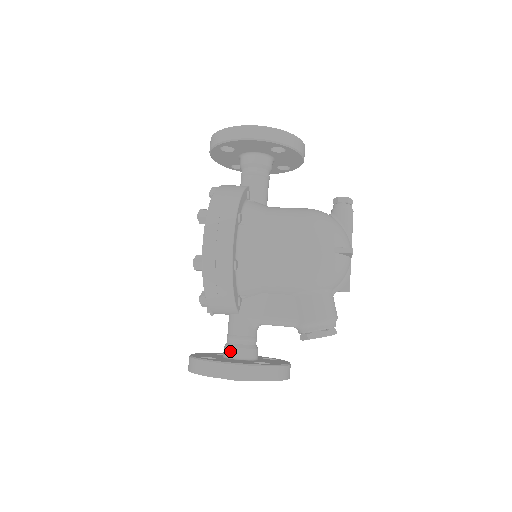
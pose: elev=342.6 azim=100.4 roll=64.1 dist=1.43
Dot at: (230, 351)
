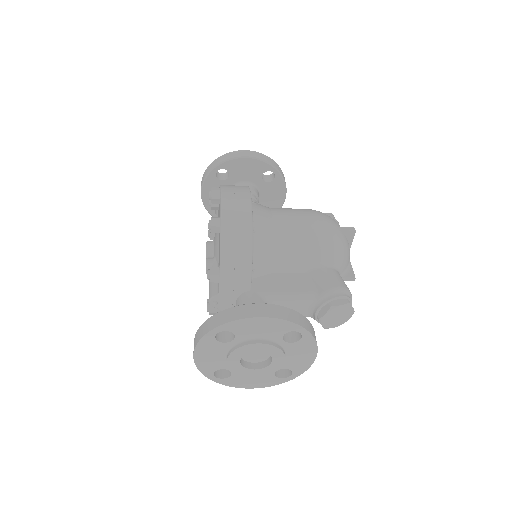
Dot at: occluded
